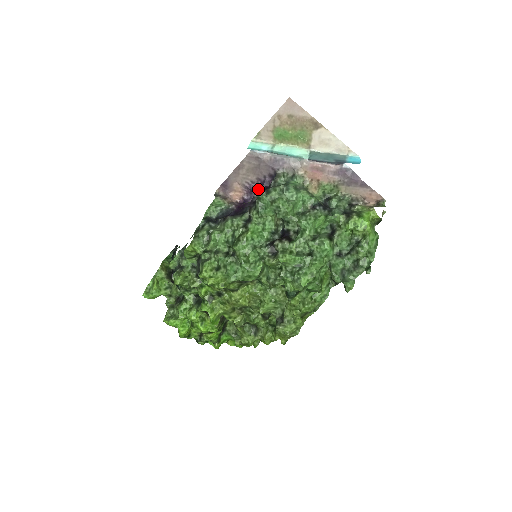
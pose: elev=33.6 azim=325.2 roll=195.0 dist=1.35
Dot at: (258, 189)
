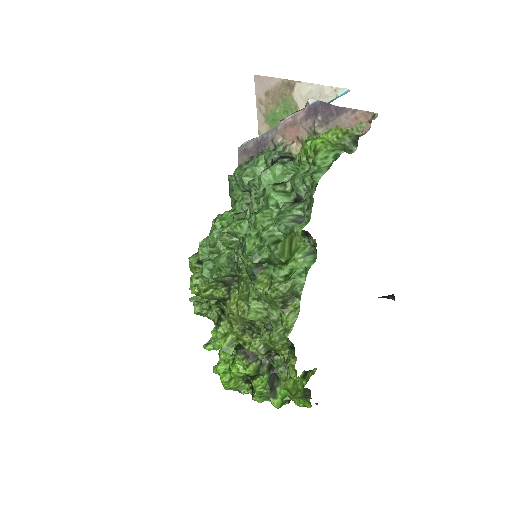
Dot at: occluded
